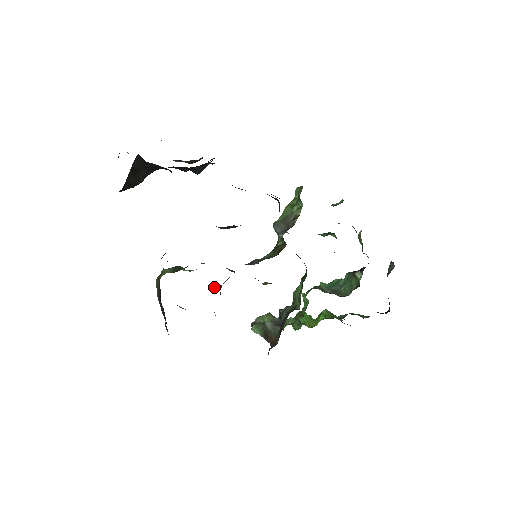
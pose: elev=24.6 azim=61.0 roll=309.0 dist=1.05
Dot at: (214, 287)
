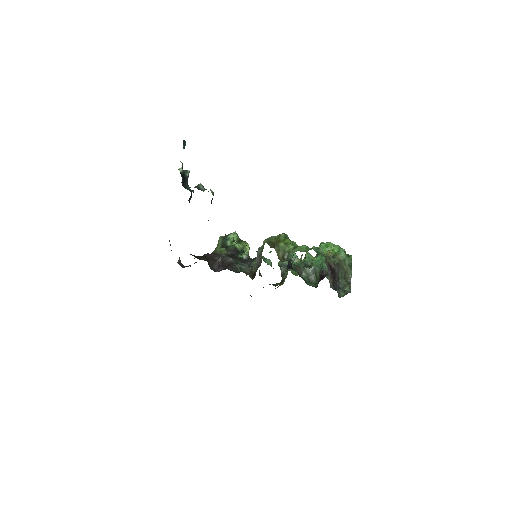
Dot at: (247, 250)
